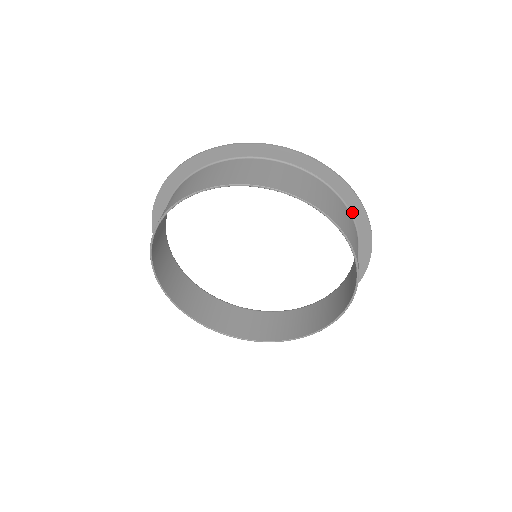
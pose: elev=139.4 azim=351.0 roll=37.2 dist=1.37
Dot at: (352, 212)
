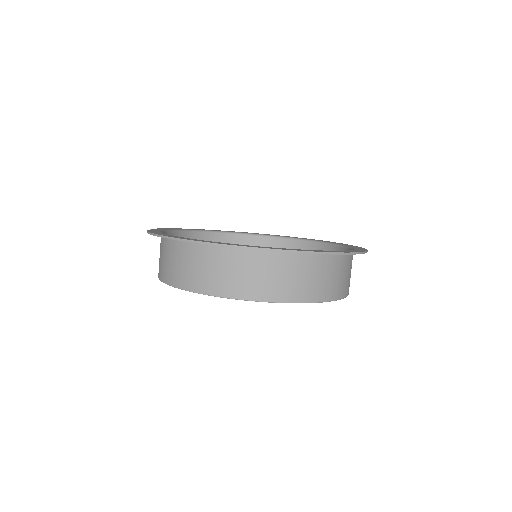
Dot at: occluded
